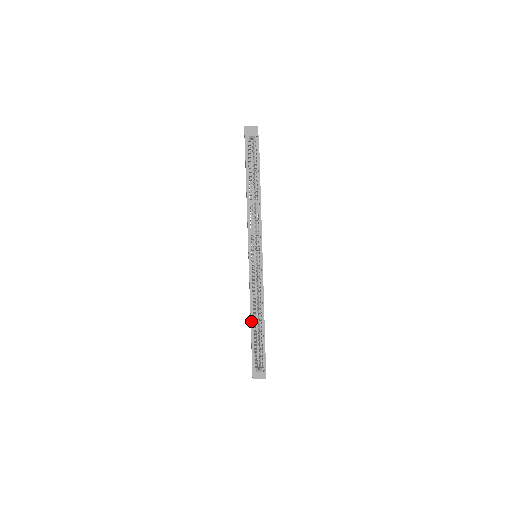
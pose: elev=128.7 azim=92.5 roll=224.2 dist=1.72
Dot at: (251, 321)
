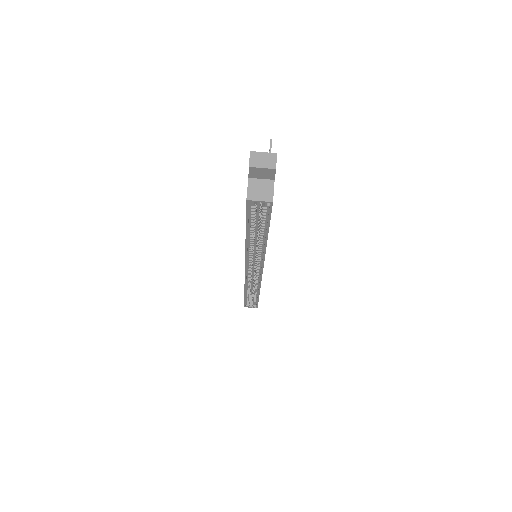
Dot at: (245, 293)
